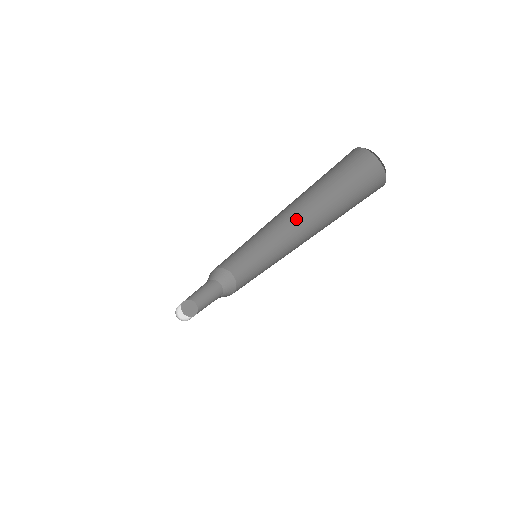
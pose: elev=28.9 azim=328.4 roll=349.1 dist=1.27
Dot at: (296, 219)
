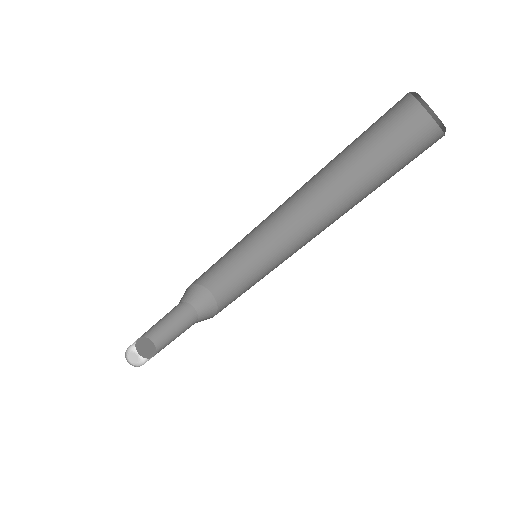
Dot at: (323, 223)
